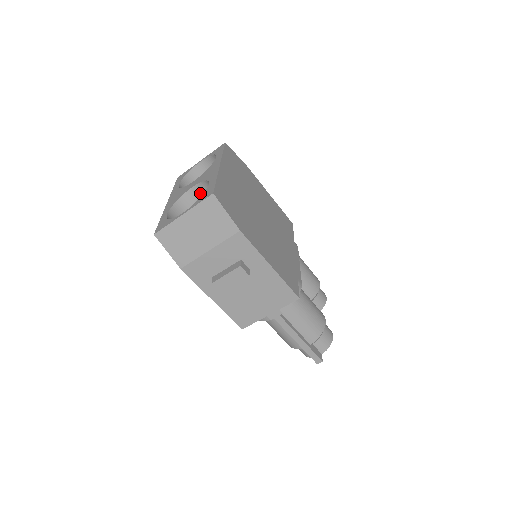
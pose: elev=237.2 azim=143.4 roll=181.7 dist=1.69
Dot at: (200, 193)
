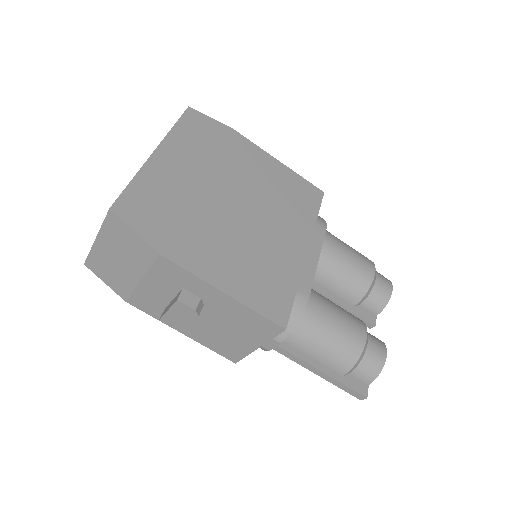
Dot at: occluded
